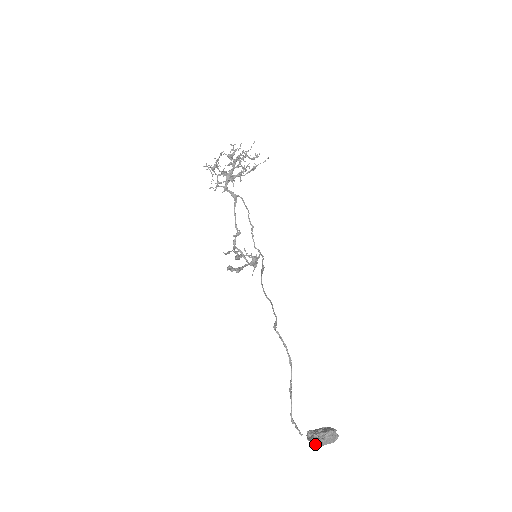
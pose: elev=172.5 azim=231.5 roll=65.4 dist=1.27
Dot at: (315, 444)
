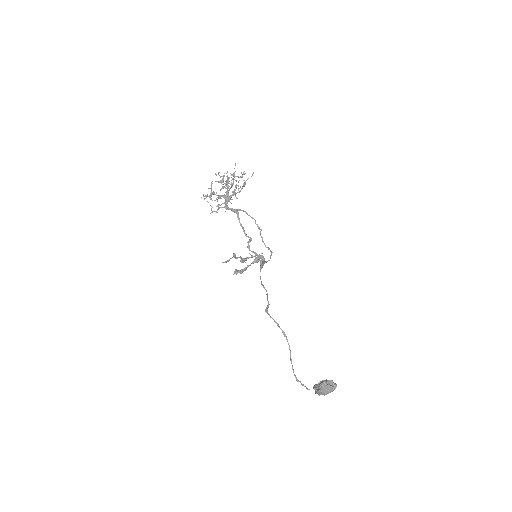
Dot at: (319, 395)
